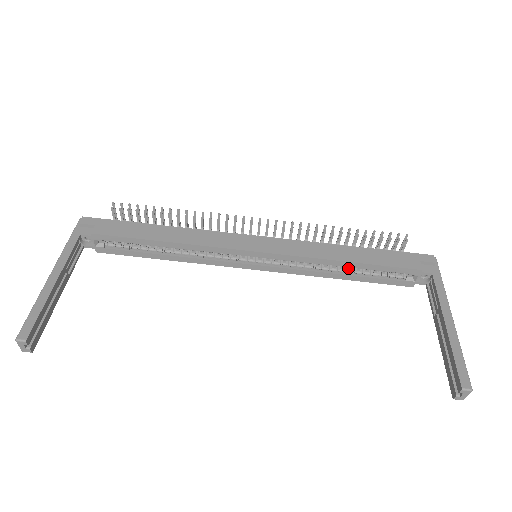
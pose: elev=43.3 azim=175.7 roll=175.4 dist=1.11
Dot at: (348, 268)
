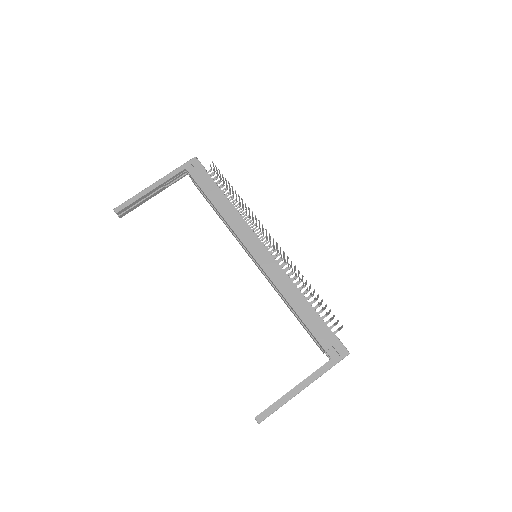
Dot at: occluded
